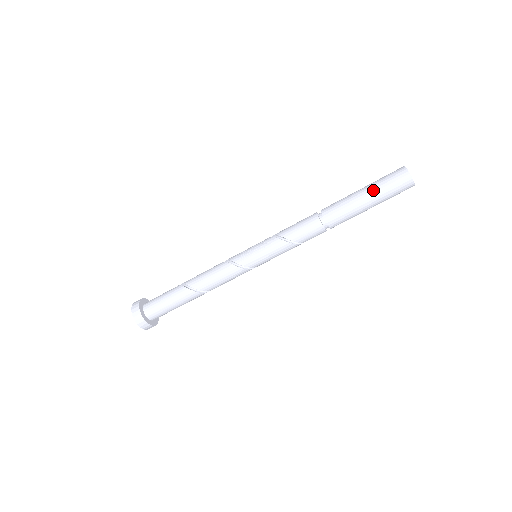
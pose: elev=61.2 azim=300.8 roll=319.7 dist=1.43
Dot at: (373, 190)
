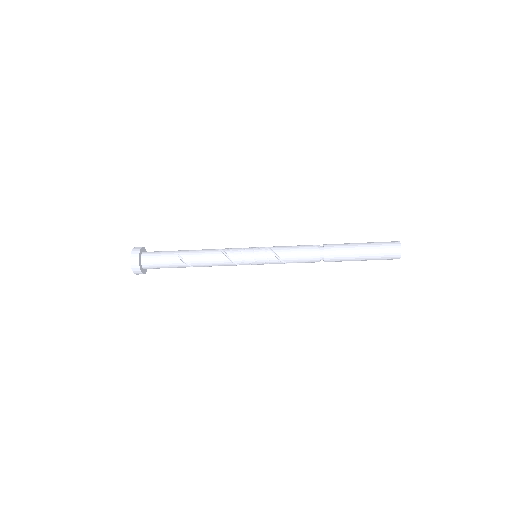
Dot at: occluded
